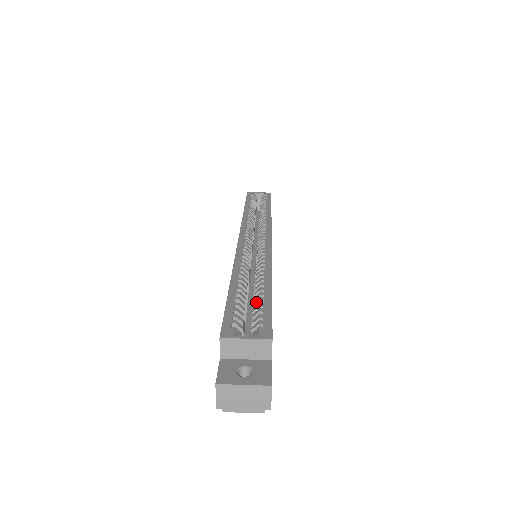
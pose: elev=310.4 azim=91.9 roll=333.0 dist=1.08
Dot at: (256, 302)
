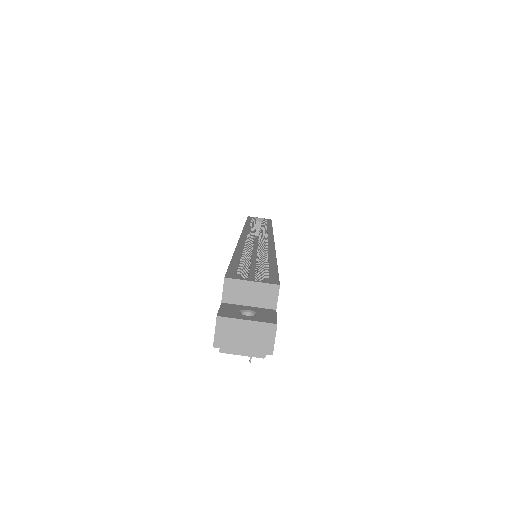
Dot at: (261, 267)
